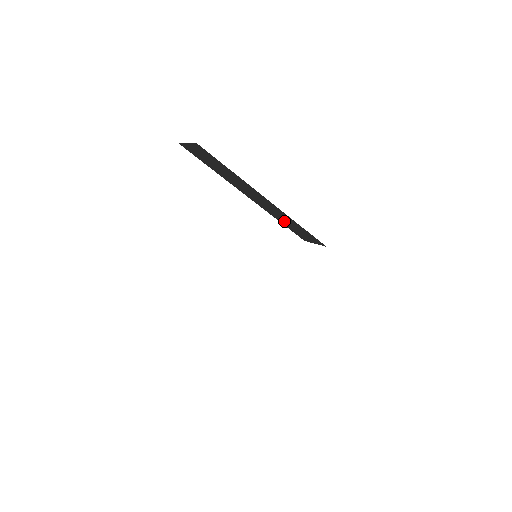
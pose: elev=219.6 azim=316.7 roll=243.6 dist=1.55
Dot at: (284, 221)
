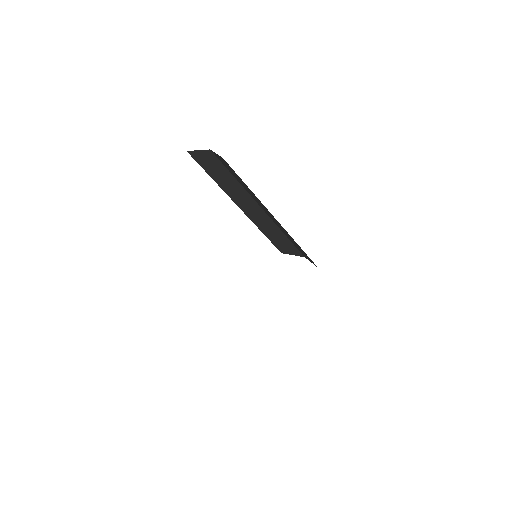
Dot at: (268, 232)
